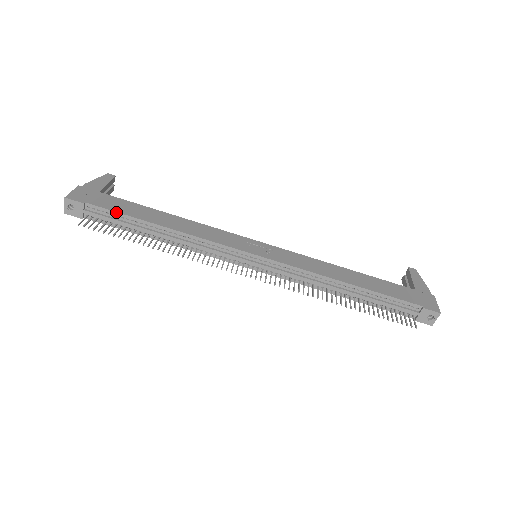
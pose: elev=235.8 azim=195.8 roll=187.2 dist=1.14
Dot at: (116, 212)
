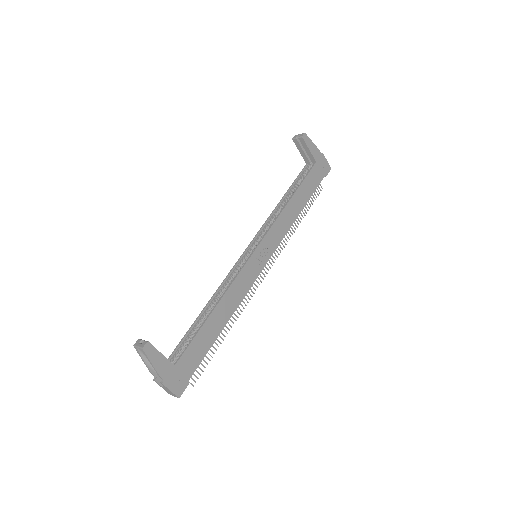
Dot at: occluded
